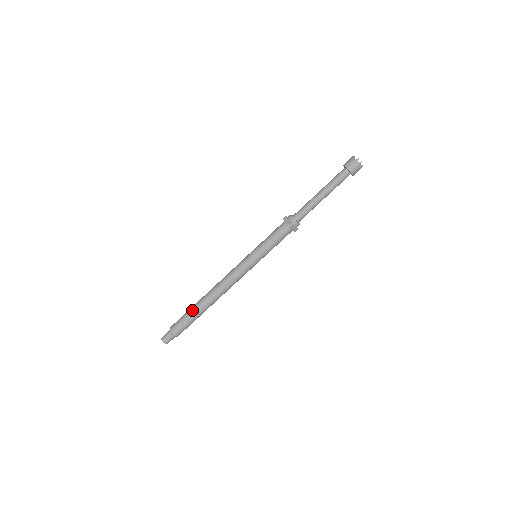
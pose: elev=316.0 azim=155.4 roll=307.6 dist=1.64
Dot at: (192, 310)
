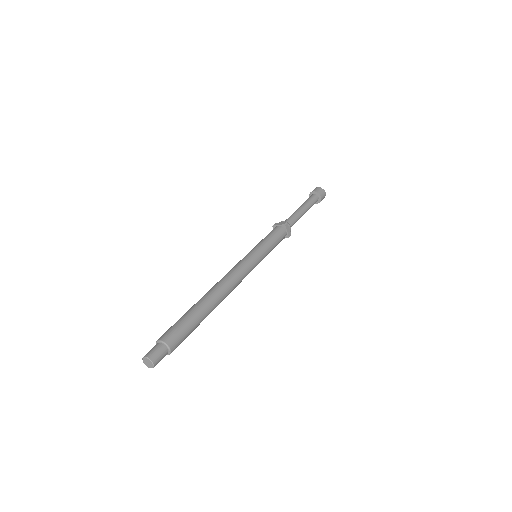
Dot at: (191, 309)
